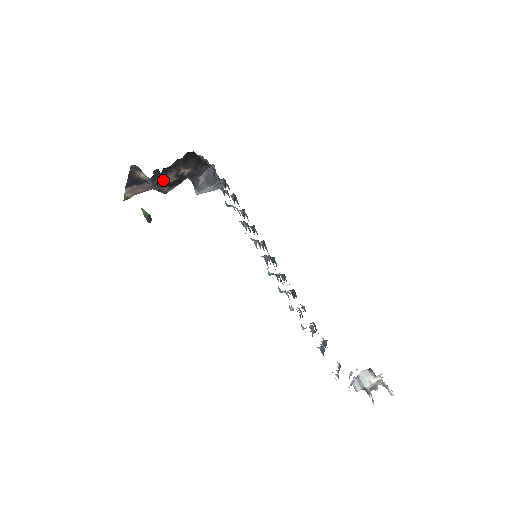
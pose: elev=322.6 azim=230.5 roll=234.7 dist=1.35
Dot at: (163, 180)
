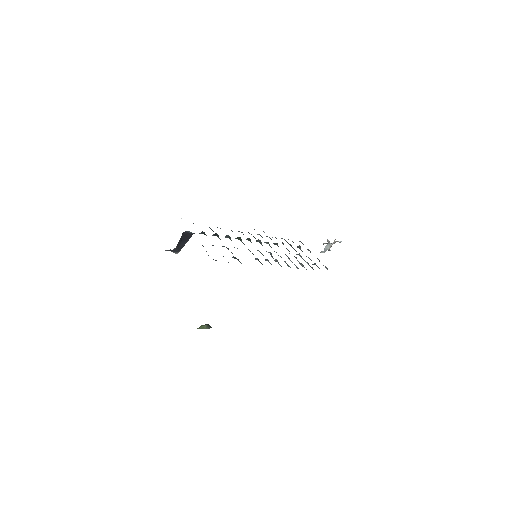
Dot at: occluded
